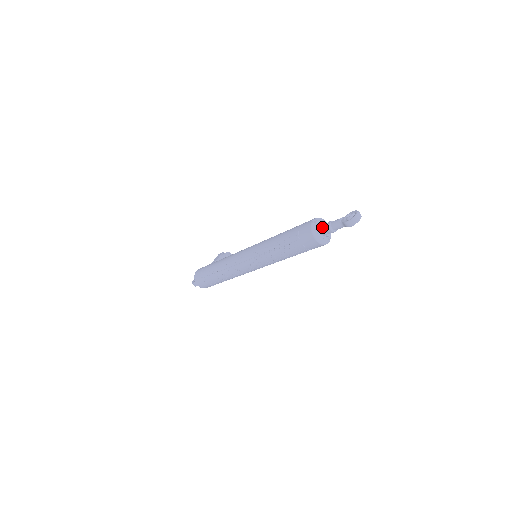
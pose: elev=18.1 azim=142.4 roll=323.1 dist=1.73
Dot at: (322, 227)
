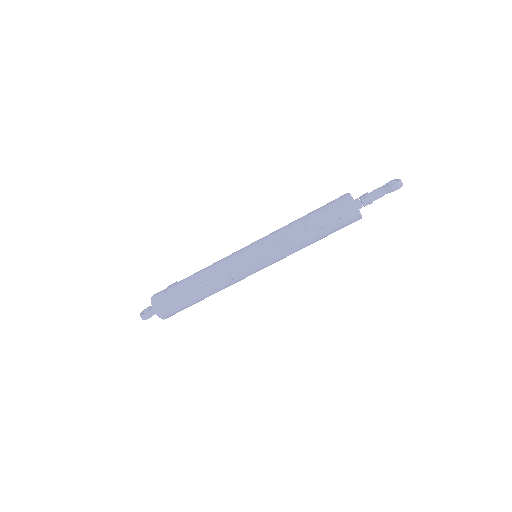
Dot at: (358, 199)
